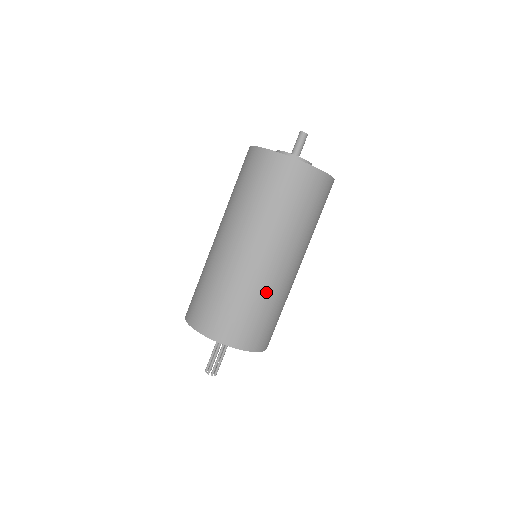
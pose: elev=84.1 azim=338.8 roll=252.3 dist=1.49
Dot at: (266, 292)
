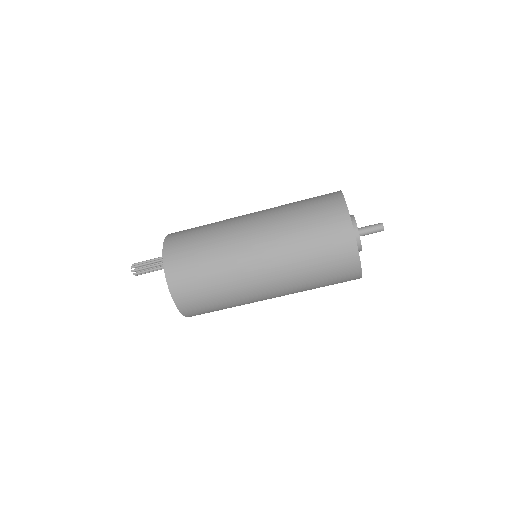
Dot at: (240, 302)
